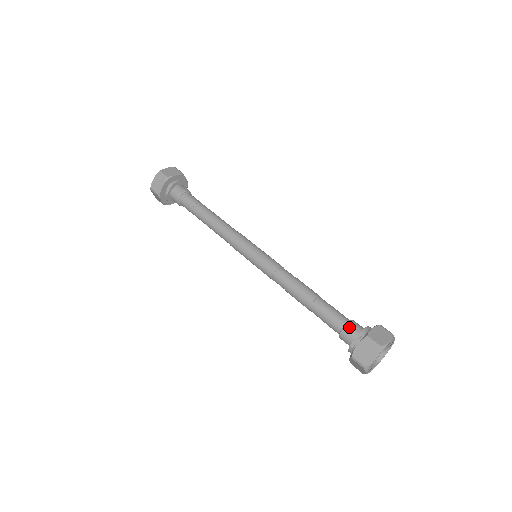
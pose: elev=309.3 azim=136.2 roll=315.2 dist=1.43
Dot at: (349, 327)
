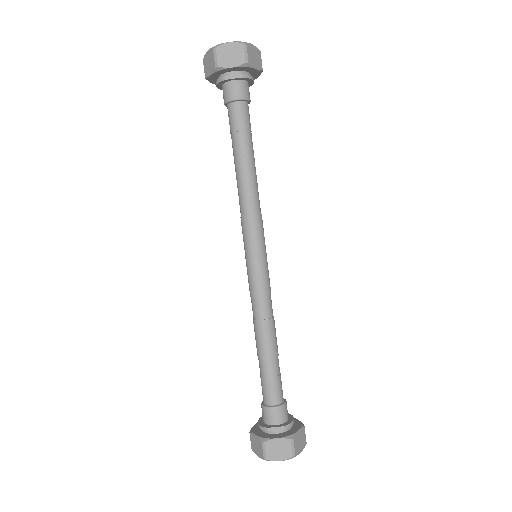
Dot at: (281, 410)
